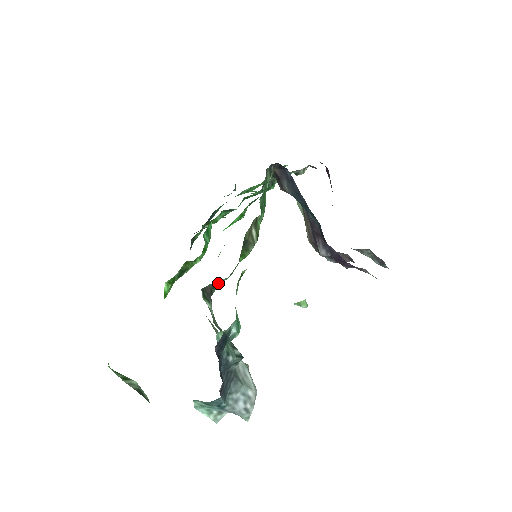
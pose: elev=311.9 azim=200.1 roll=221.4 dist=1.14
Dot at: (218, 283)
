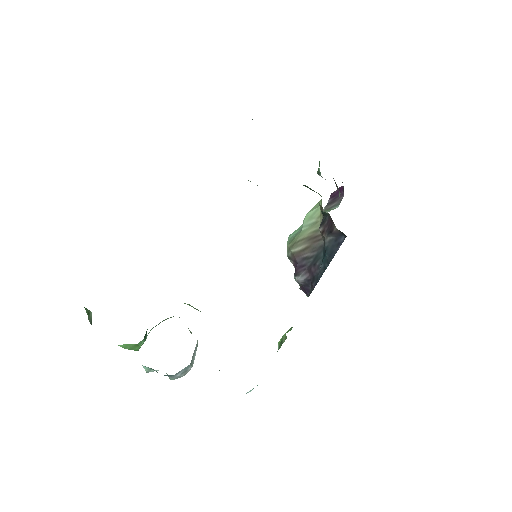
Dot at: occluded
